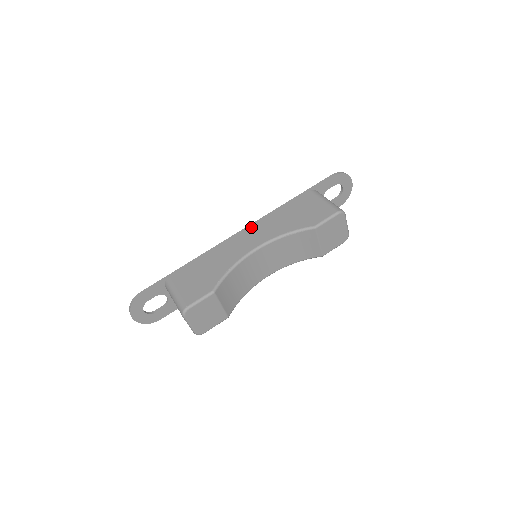
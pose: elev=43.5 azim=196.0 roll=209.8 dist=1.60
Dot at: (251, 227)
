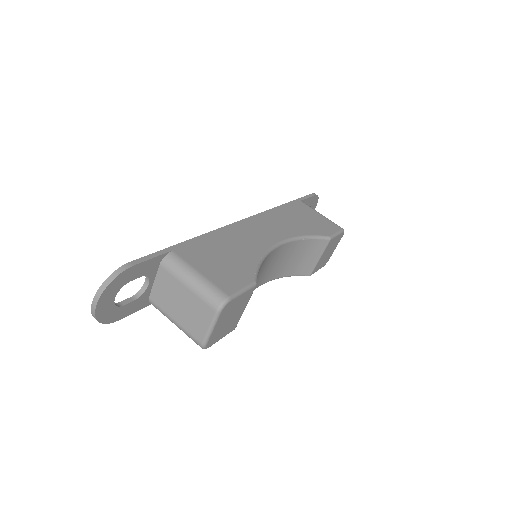
Dot at: (258, 218)
